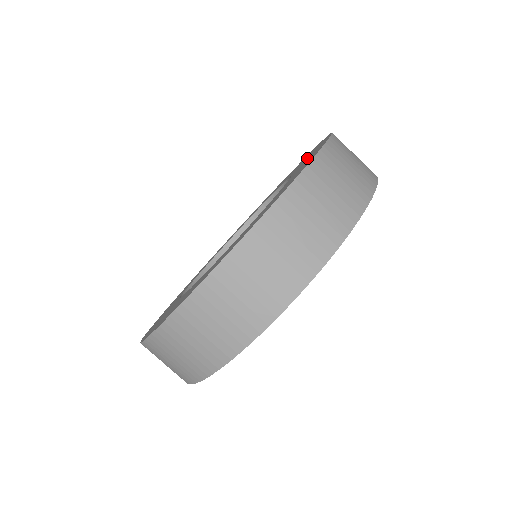
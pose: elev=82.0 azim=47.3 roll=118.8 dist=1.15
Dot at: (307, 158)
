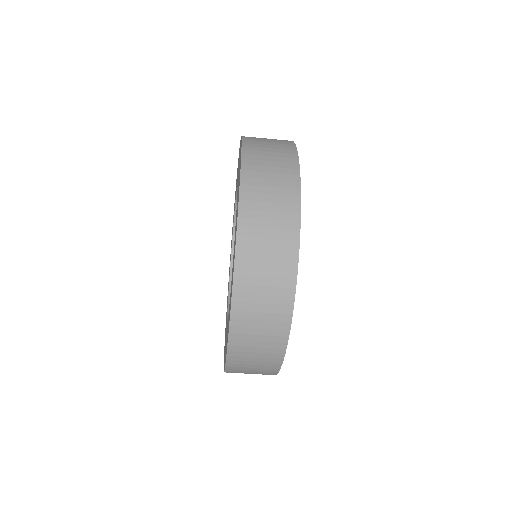
Dot at: occluded
